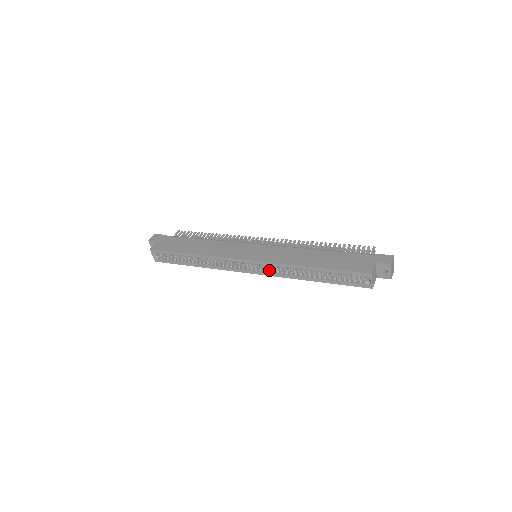
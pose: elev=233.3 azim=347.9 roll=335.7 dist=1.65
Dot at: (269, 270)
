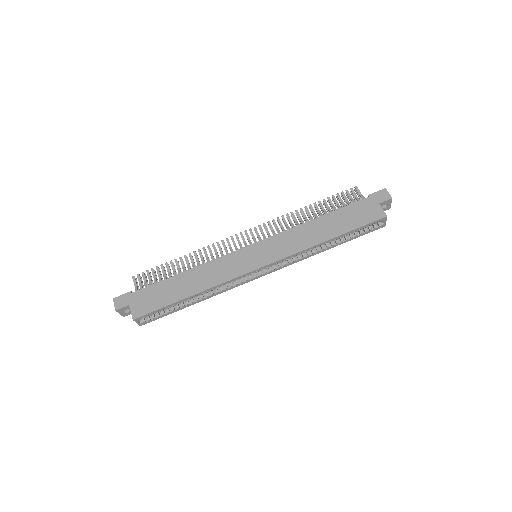
Dot at: (284, 263)
